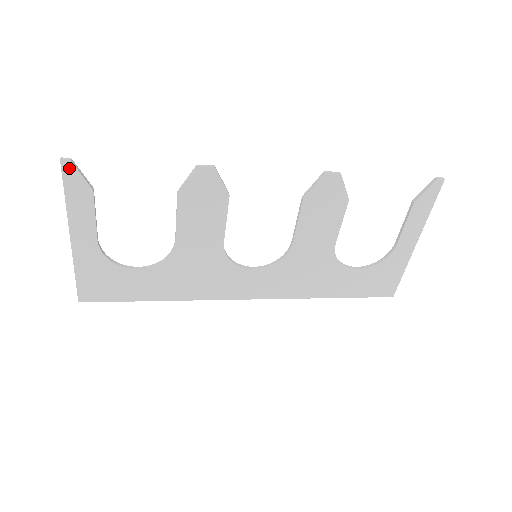
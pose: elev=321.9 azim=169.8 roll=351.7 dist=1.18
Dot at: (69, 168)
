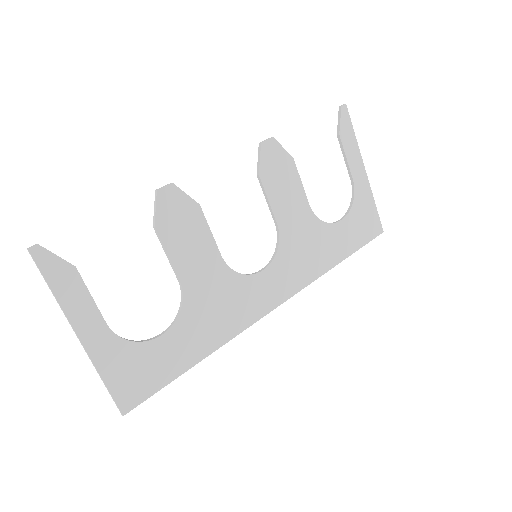
Dot at: (40, 254)
